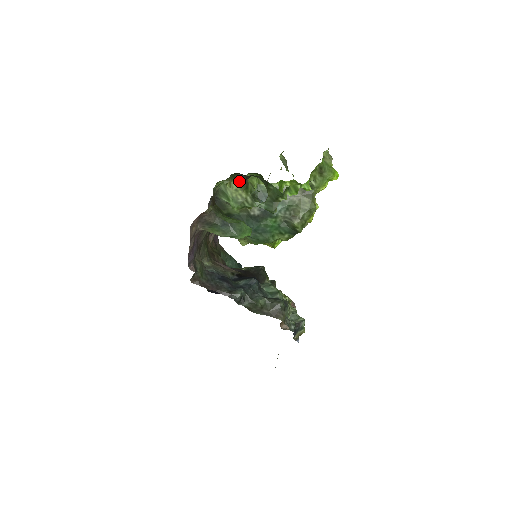
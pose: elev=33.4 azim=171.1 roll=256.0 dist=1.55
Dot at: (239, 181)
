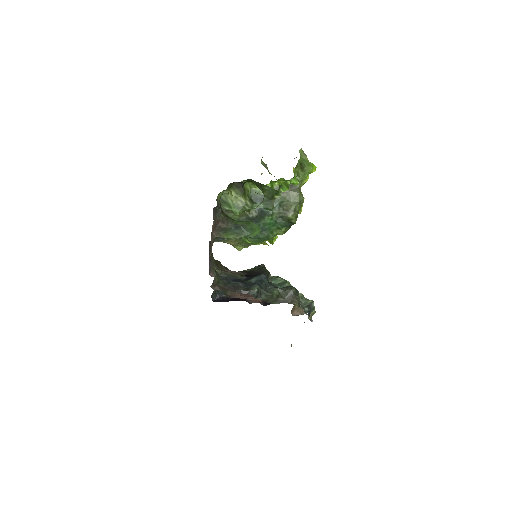
Dot at: (237, 189)
